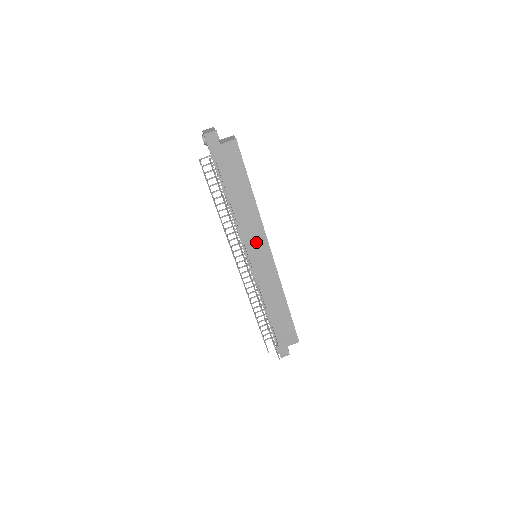
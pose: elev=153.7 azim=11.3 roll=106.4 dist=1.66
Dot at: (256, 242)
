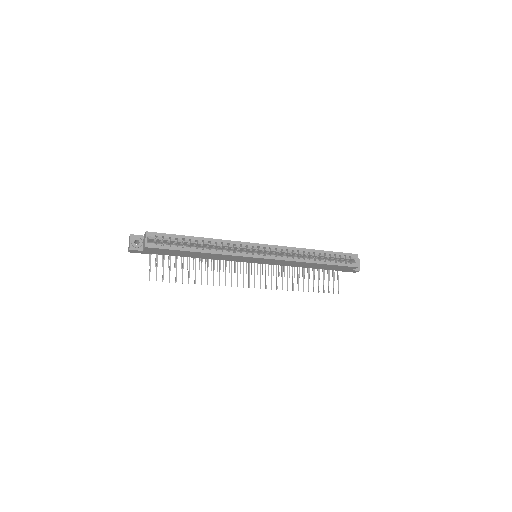
Dot at: (242, 259)
